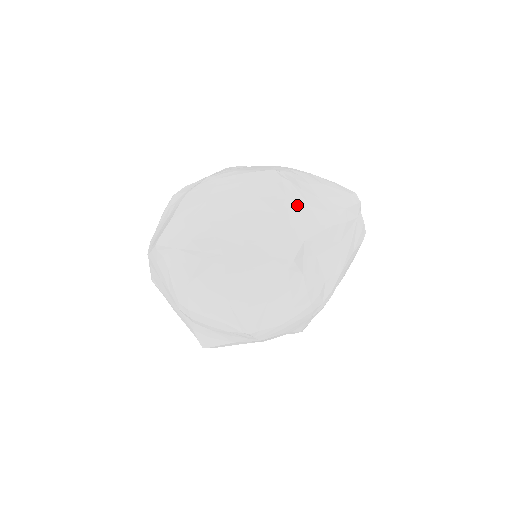
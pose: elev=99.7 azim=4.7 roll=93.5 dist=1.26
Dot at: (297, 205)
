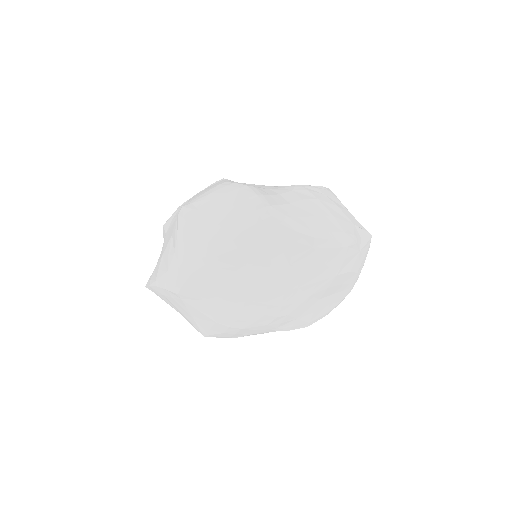
Dot at: (185, 242)
